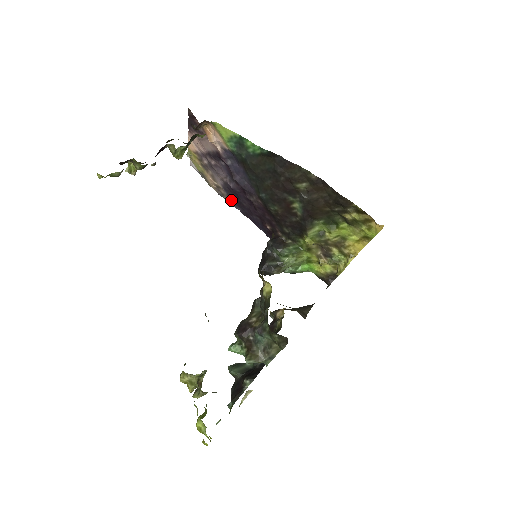
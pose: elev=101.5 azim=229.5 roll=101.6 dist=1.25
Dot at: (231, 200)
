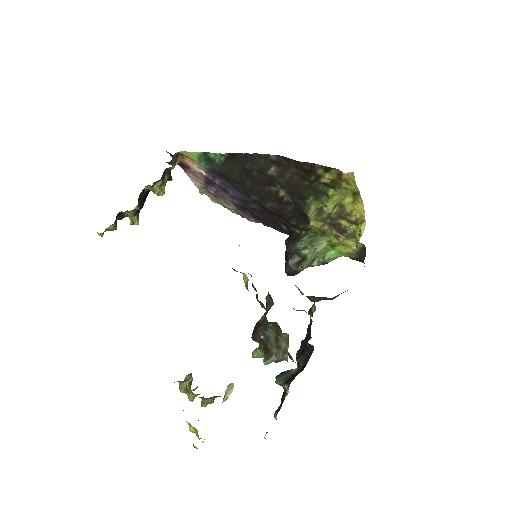
Dot at: (250, 217)
